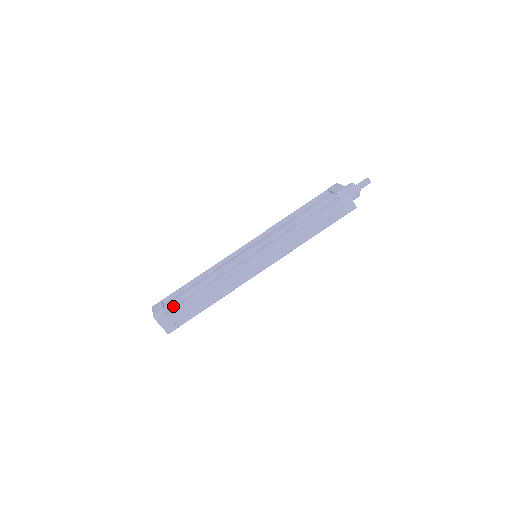
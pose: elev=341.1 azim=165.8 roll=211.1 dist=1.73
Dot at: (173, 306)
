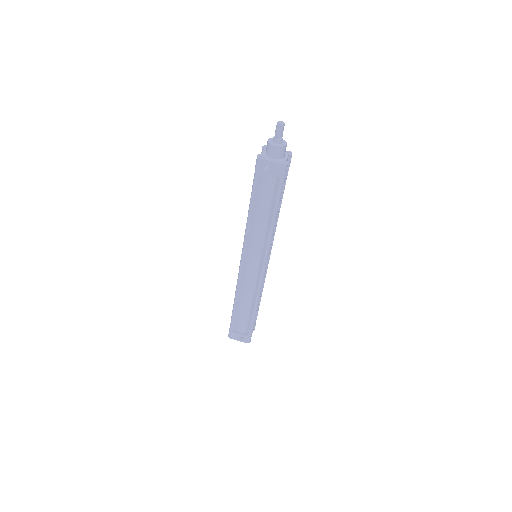
Dot at: (252, 330)
